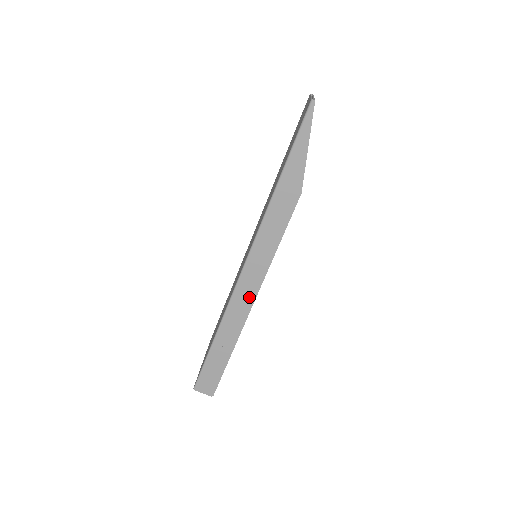
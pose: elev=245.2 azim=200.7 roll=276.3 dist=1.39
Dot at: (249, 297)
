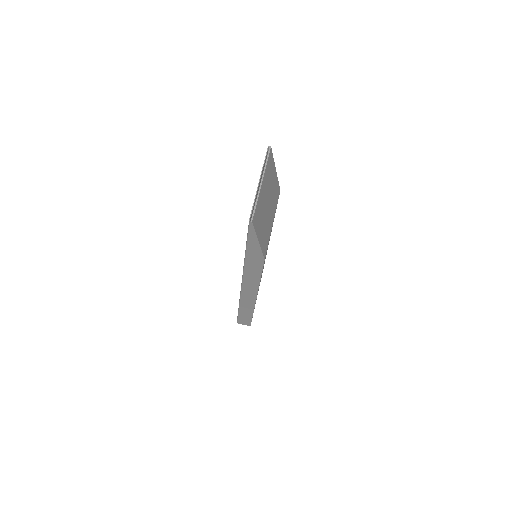
Dot at: (252, 296)
